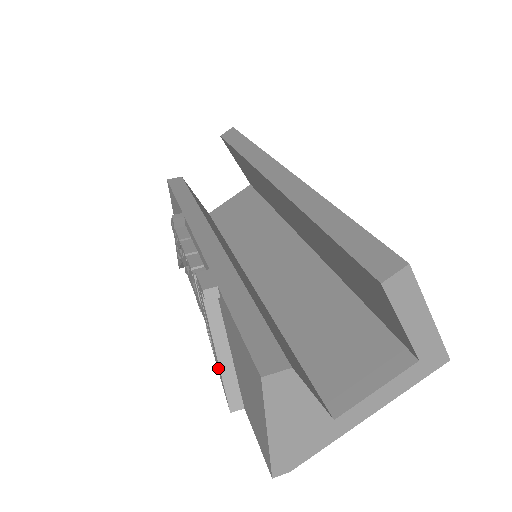
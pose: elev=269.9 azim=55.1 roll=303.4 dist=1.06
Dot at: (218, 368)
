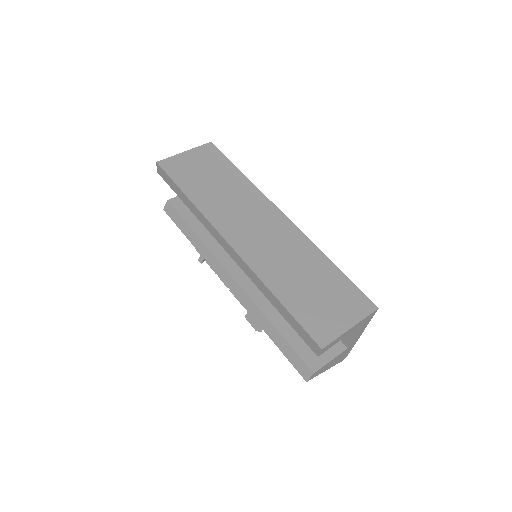
Dot at: occluded
